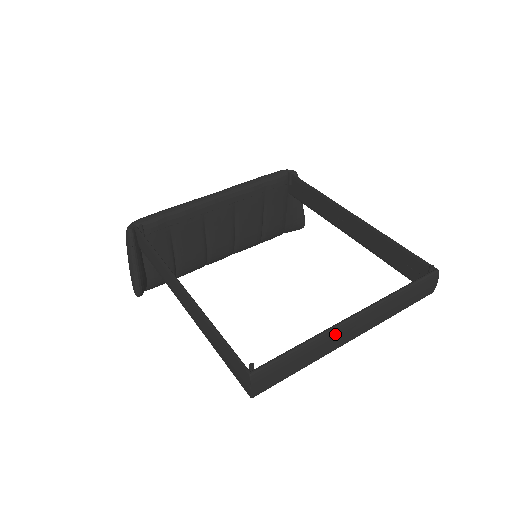
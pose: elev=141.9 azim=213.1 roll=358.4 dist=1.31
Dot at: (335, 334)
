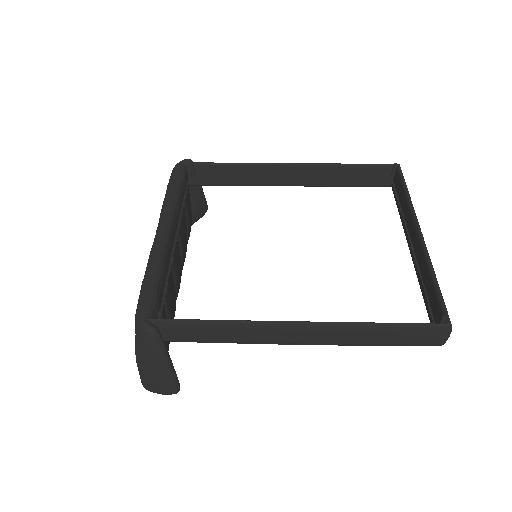
Dot at: occluded
